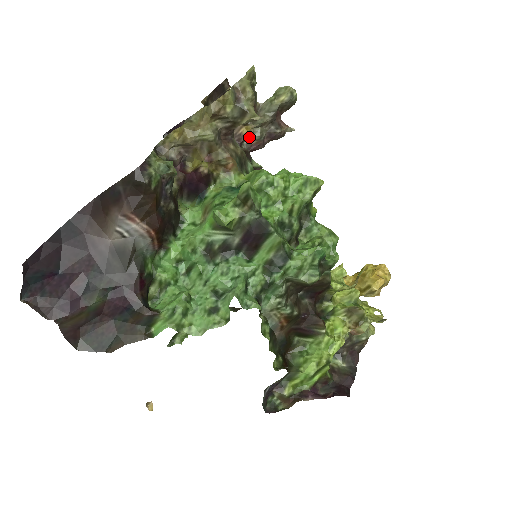
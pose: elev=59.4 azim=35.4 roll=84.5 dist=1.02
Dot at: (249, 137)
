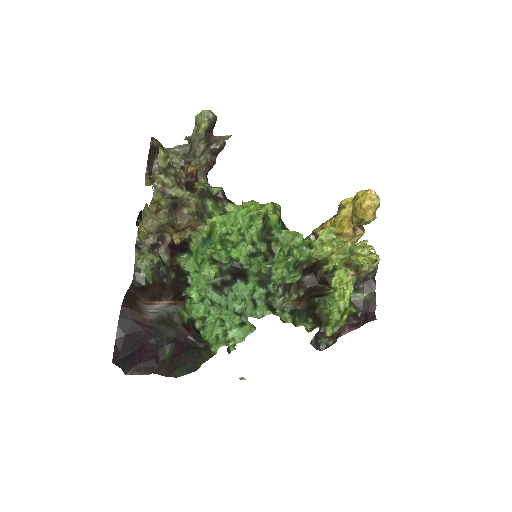
Dot at: (199, 167)
